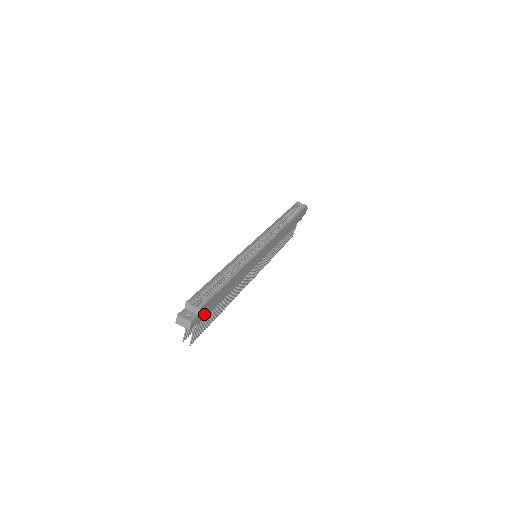
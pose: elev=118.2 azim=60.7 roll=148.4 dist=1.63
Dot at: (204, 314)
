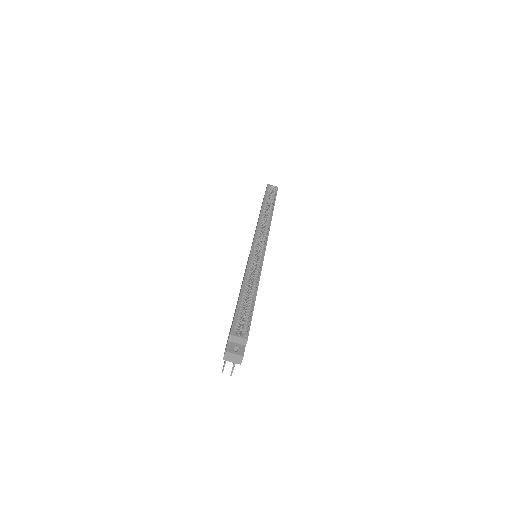
Dot at: occluded
